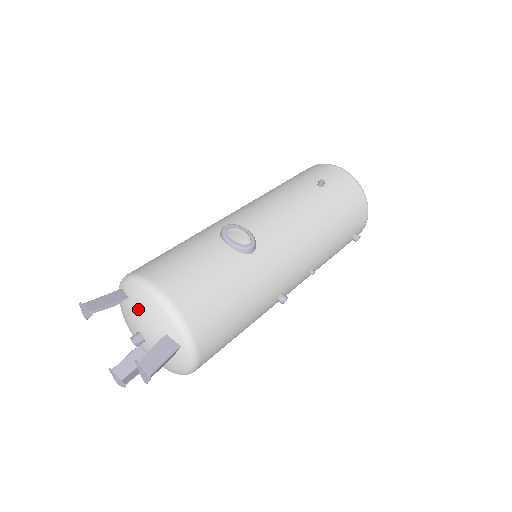
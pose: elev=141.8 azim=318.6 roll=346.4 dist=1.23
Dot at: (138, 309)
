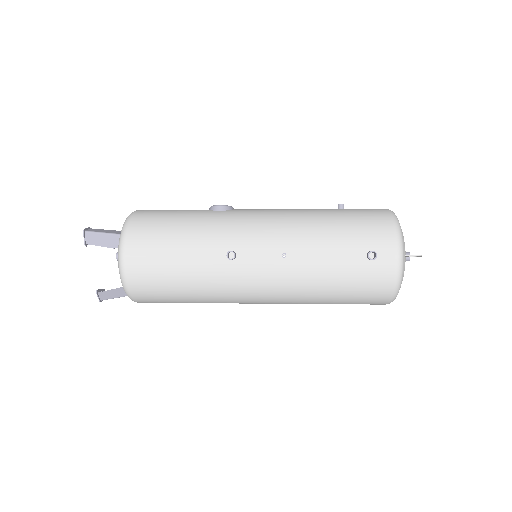
Dot at: occluded
